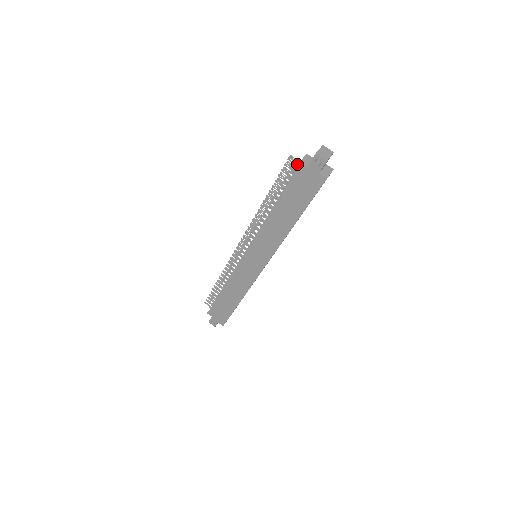
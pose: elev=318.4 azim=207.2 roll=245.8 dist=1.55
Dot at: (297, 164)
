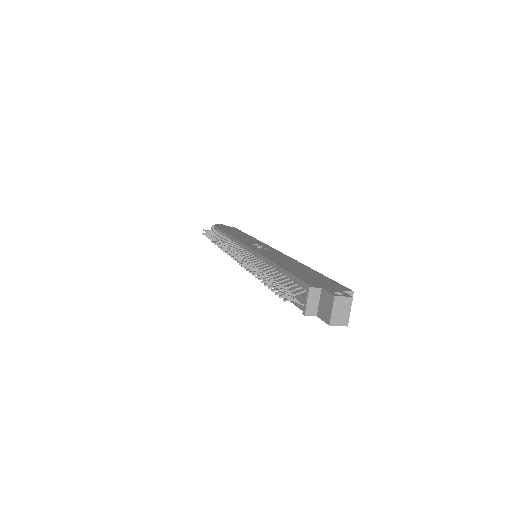
Dot at: (299, 303)
